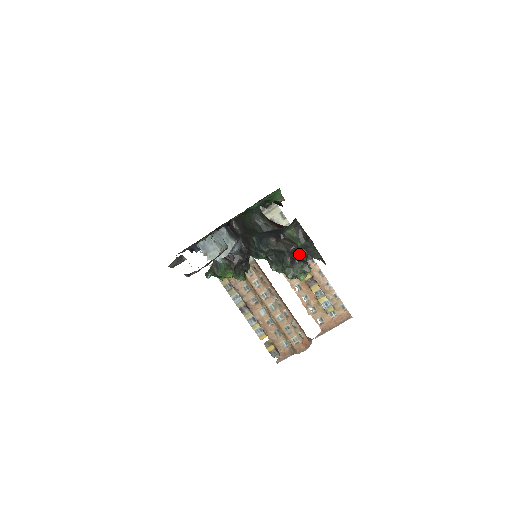
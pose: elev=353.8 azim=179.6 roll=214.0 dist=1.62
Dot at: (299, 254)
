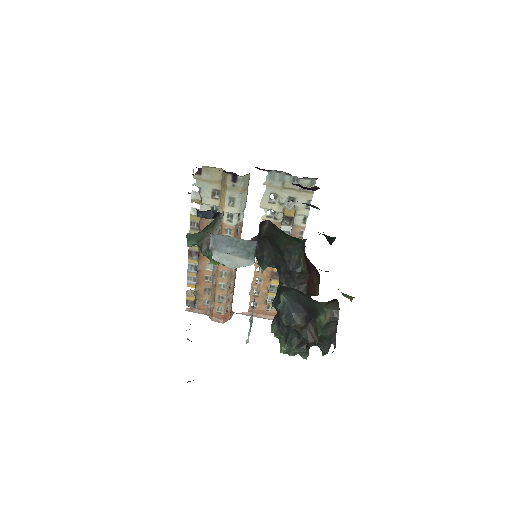
Dot at: occluded
